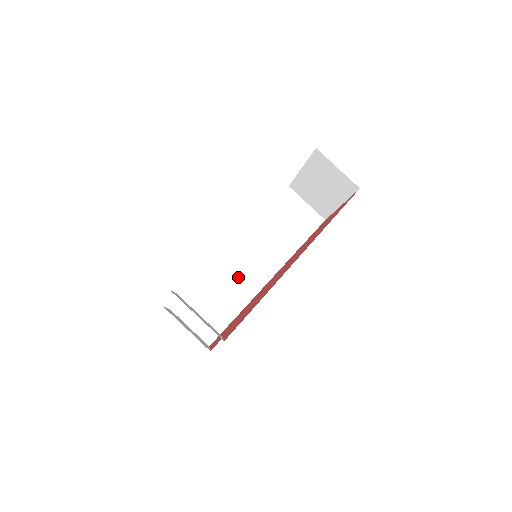
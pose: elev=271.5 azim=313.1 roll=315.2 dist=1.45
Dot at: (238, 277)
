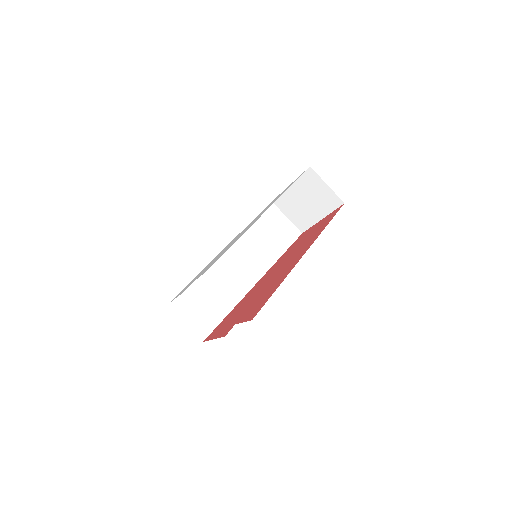
Dot at: (229, 279)
